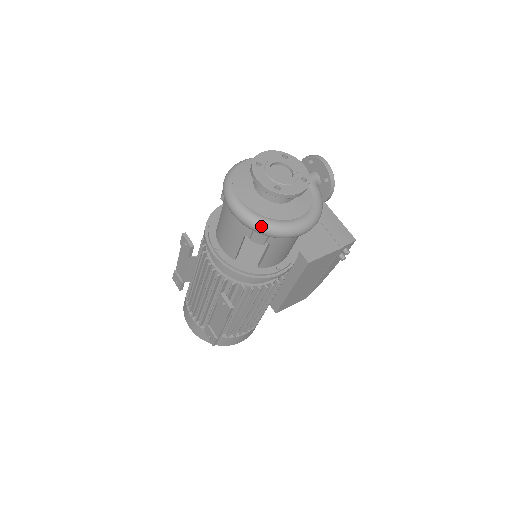
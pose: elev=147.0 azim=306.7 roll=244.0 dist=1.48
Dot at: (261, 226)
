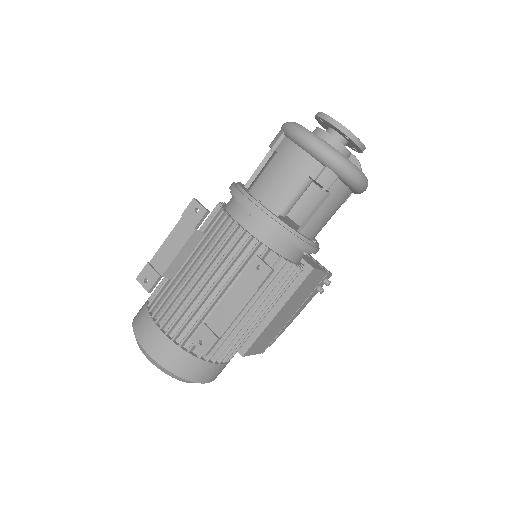
Dot at: (341, 158)
